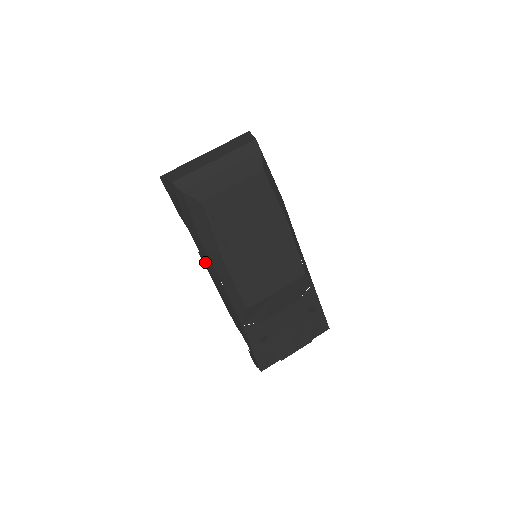
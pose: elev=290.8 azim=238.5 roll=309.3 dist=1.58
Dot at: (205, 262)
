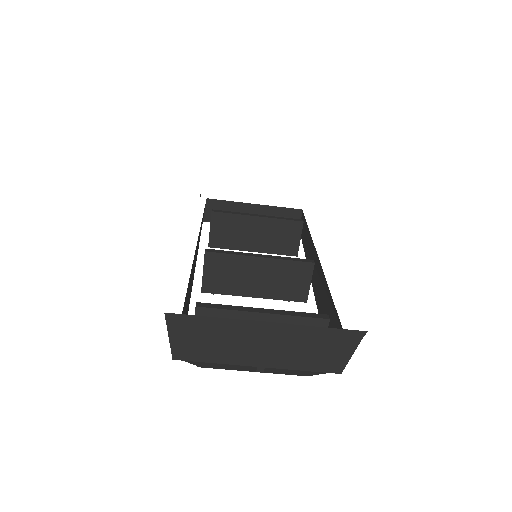
Dot at: occluded
